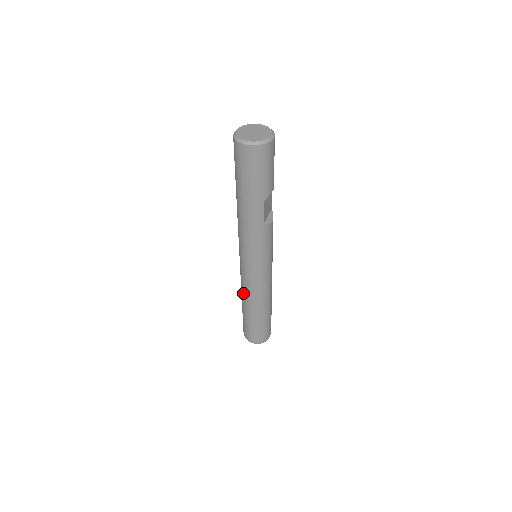
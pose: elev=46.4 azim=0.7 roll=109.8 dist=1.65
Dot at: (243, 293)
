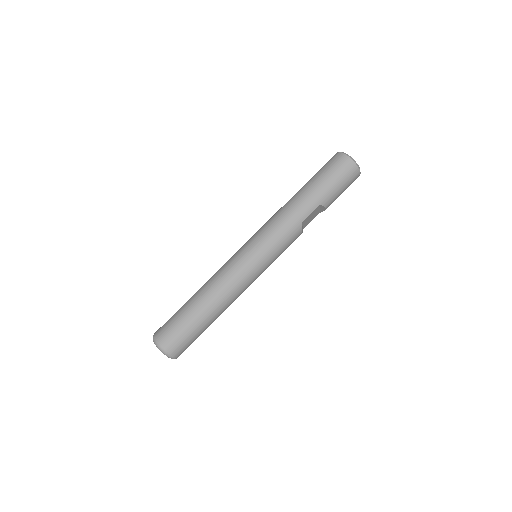
Dot at: (213, 278)
